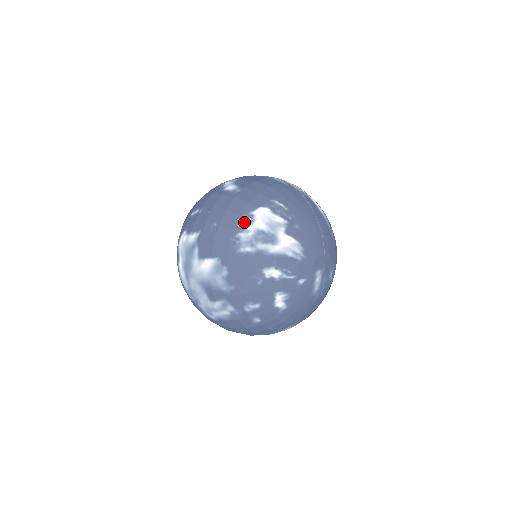
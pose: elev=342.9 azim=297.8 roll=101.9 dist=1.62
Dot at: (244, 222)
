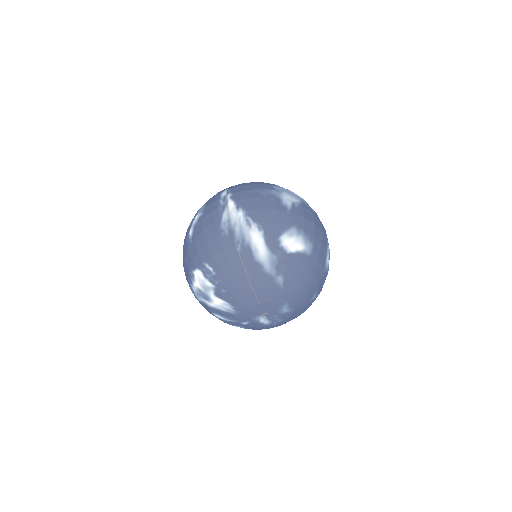
Dot at: (191, 278)
